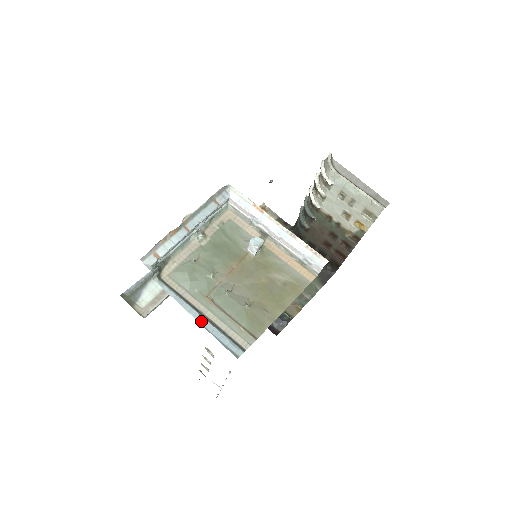
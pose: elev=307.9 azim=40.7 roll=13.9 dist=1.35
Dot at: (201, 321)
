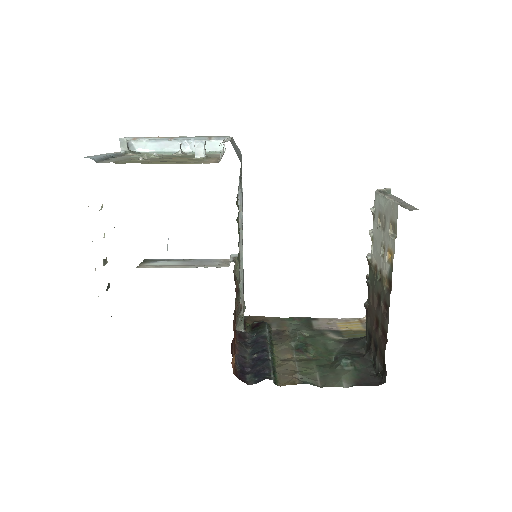
Dot at: (104, 154)
